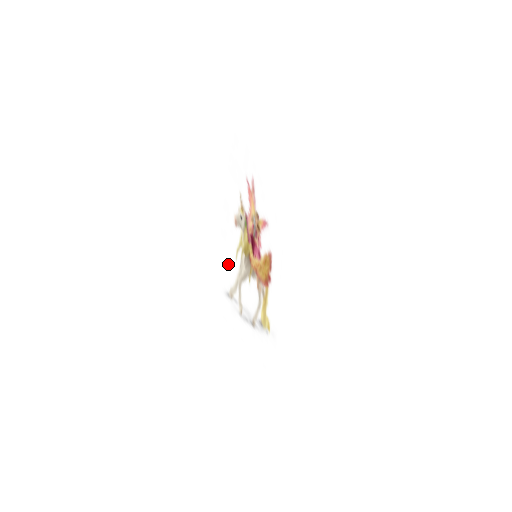
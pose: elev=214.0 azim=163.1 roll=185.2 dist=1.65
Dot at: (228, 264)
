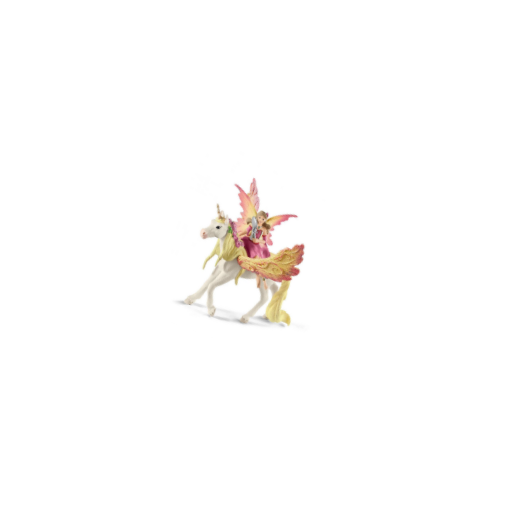
Dot at: (184, 276)
